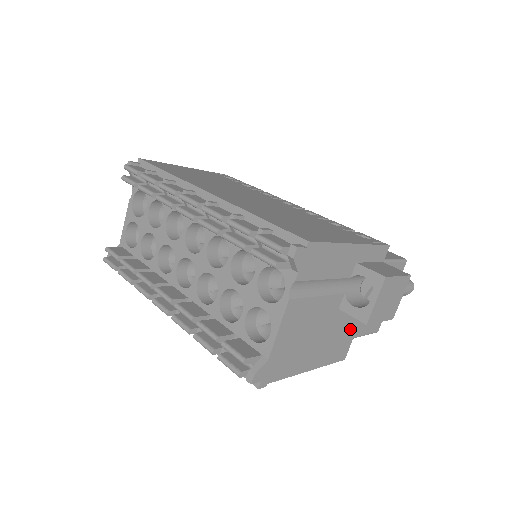
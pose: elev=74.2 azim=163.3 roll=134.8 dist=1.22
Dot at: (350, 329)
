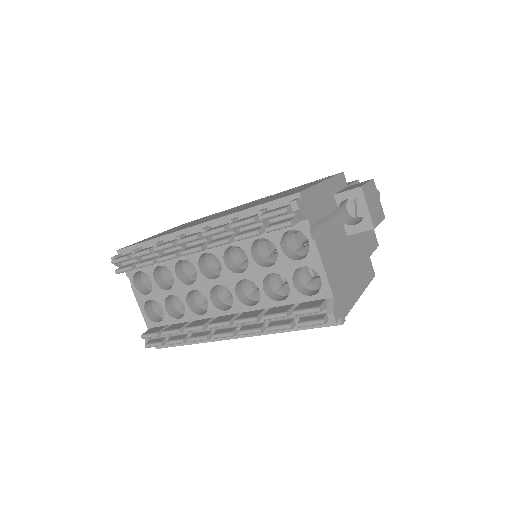
Dot at: (363, 249)
